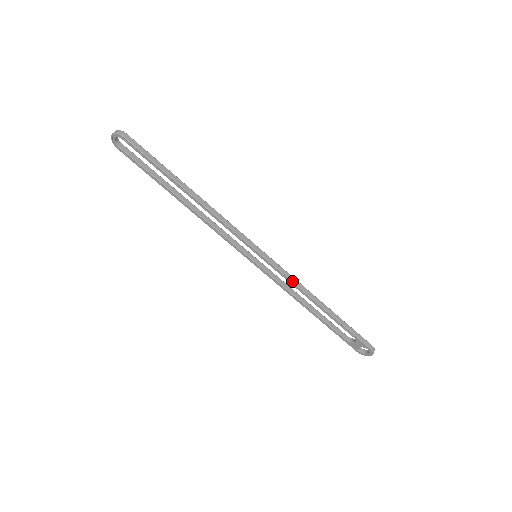
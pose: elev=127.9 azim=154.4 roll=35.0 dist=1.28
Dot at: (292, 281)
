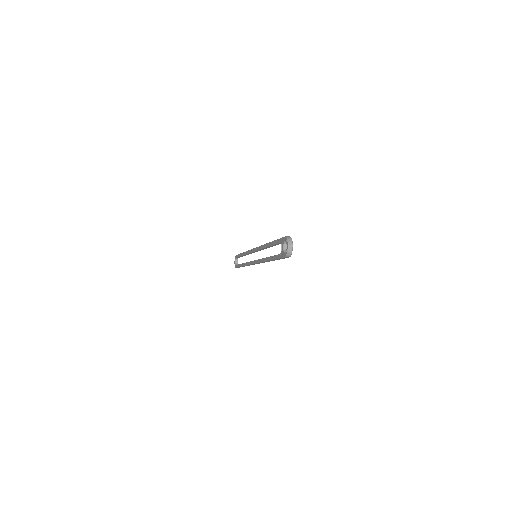
Dot at: (261, 246)
